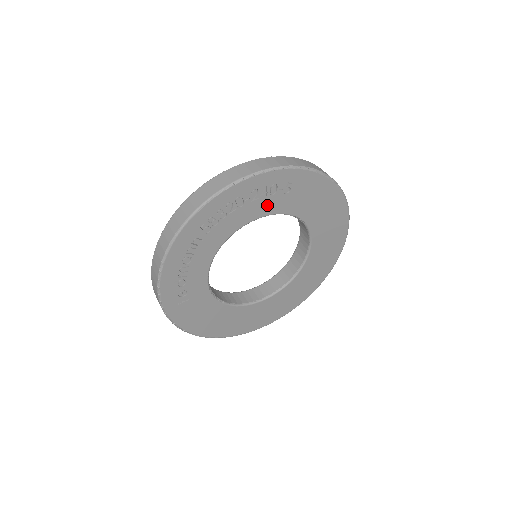
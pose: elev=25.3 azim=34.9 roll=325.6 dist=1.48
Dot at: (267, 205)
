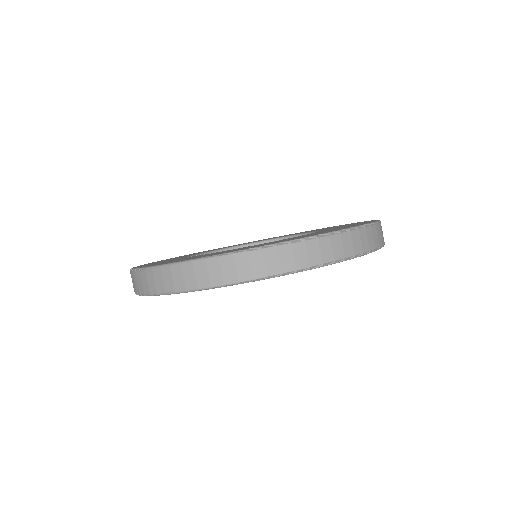
Dot at: occluded
